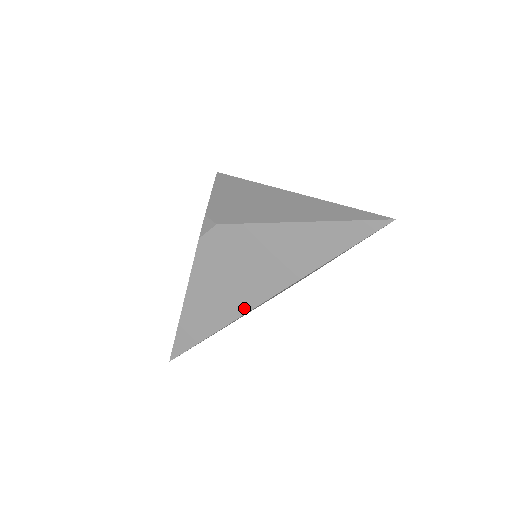
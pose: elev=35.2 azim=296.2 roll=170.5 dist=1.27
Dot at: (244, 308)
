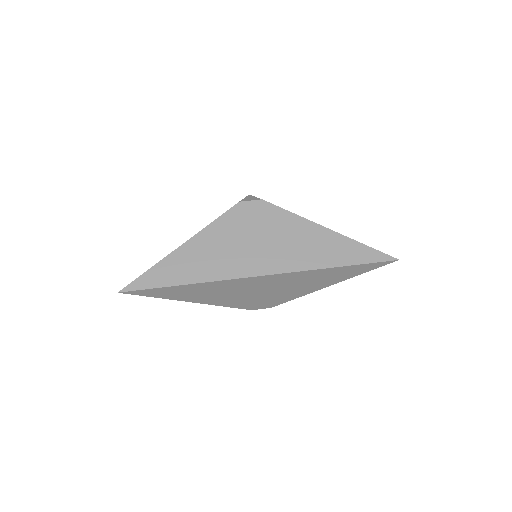
Dot at: (239, 273)
